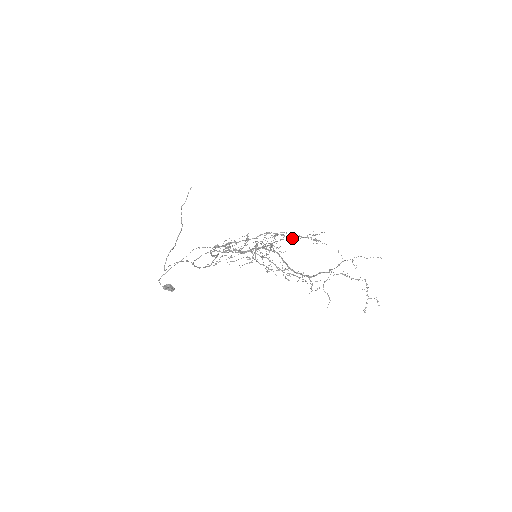
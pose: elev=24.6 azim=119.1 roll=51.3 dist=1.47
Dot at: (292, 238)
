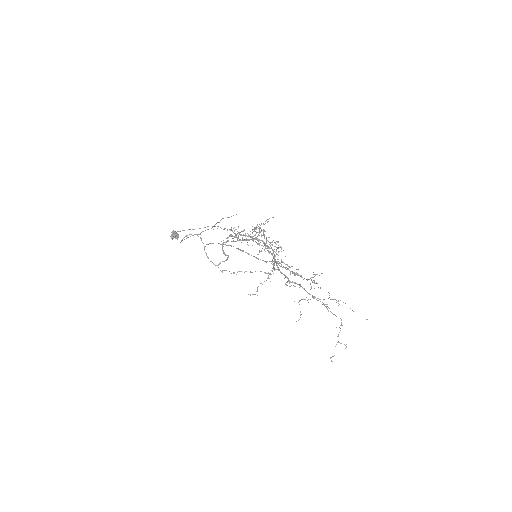
Dot at: (295, 273)
